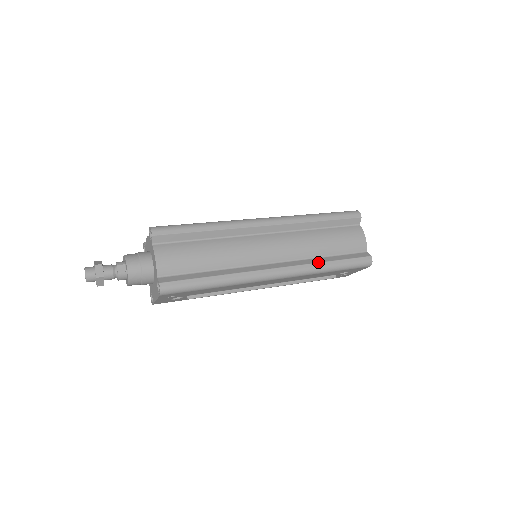
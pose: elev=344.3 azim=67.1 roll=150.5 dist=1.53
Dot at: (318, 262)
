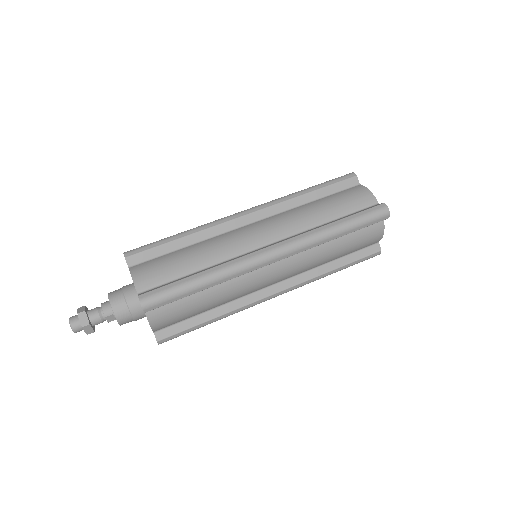
Dot at: (322, 274)
